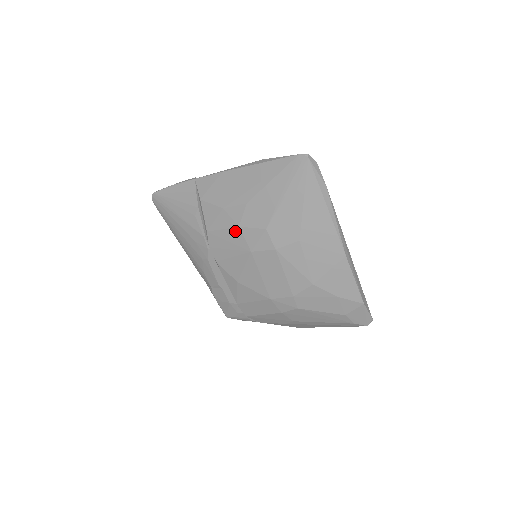
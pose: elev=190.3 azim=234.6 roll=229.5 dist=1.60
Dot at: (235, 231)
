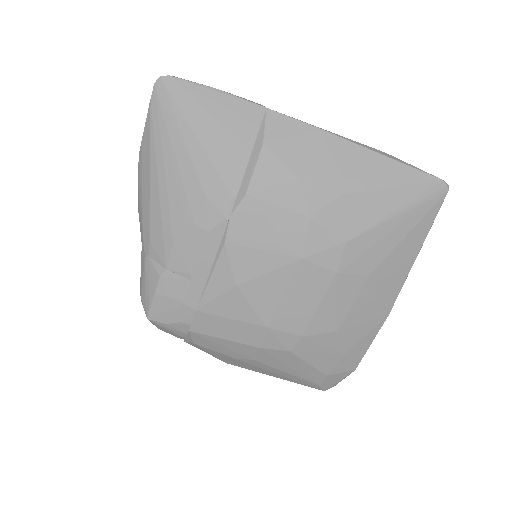
Dot at: (298, 220)
